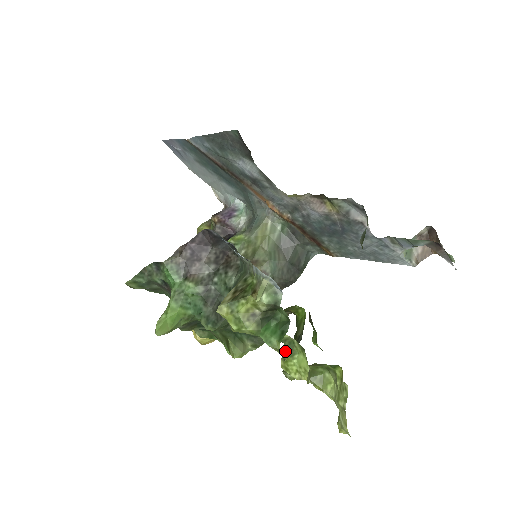
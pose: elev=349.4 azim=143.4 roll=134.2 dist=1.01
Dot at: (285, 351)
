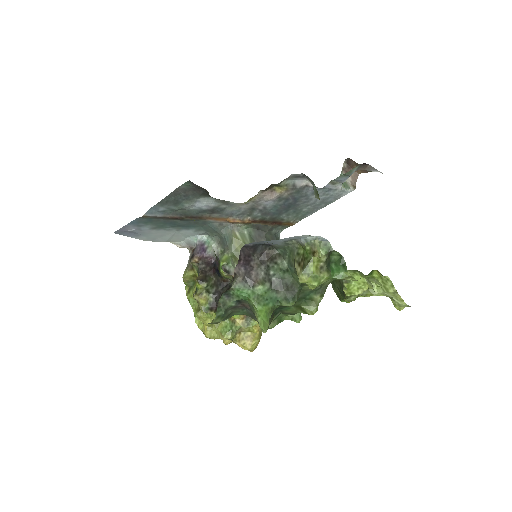
Dot at: (344, 282)
